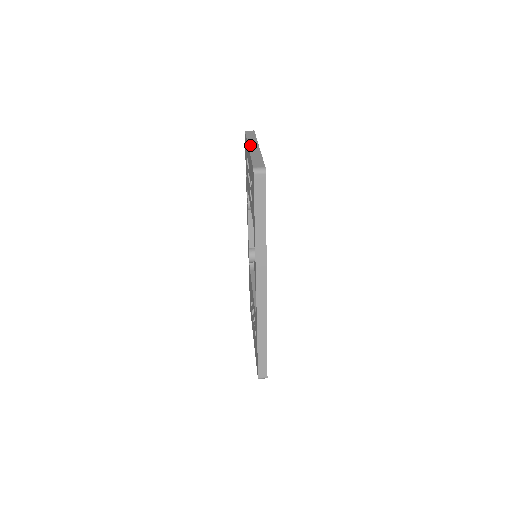
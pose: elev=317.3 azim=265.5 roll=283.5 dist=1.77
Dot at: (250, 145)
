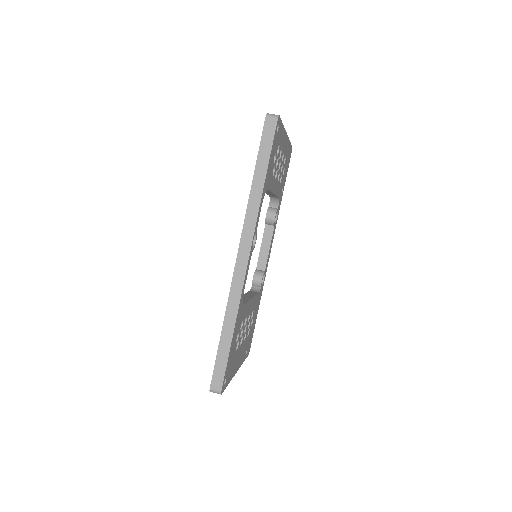
Dot at: occluded
